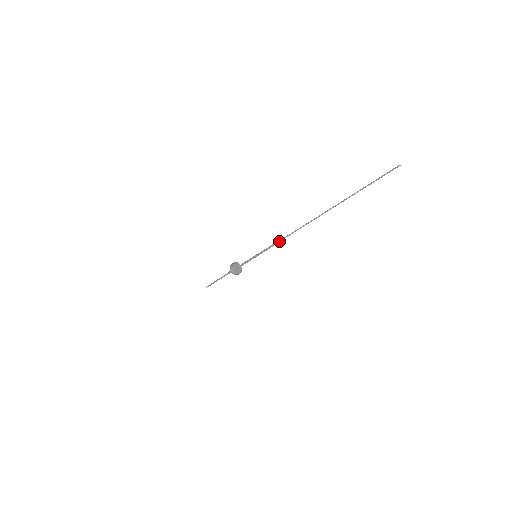
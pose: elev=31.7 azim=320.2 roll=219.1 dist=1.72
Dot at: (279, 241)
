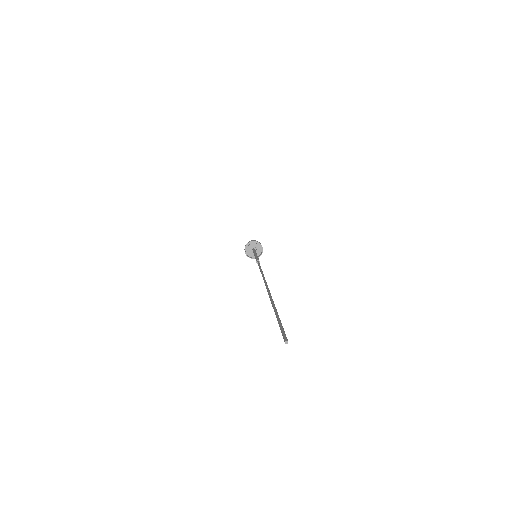
Dot at: (258, 264)
